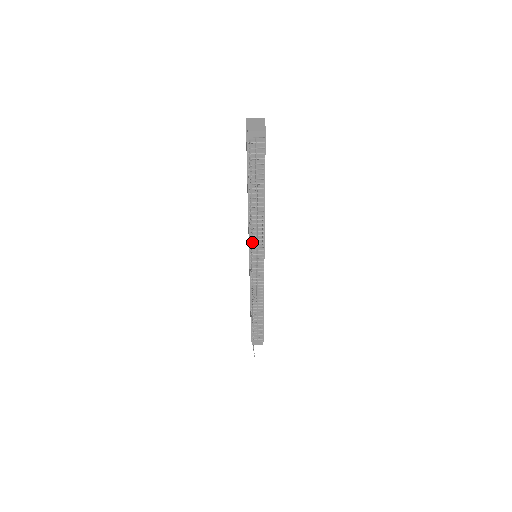
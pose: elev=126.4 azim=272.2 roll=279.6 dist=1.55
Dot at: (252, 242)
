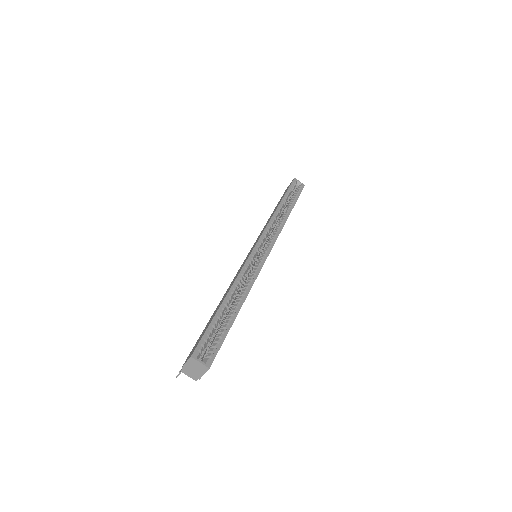
Dot at: occluded
